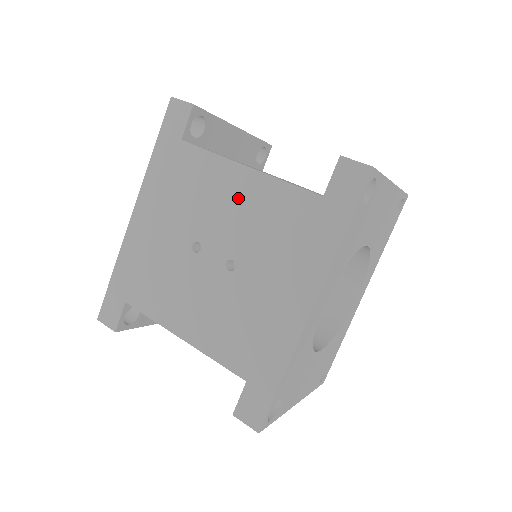
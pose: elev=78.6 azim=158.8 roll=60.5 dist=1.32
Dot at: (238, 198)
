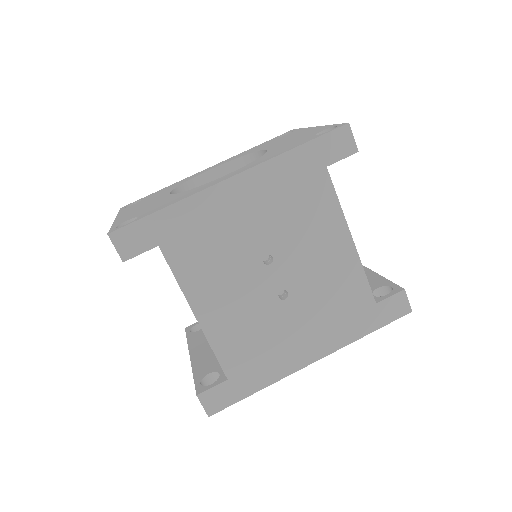
Dot at: (329, 255)
